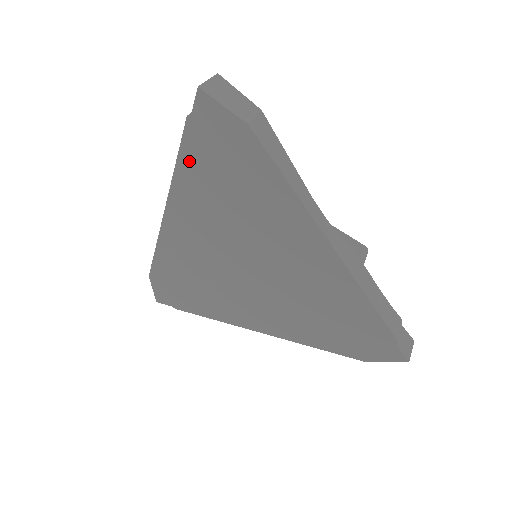
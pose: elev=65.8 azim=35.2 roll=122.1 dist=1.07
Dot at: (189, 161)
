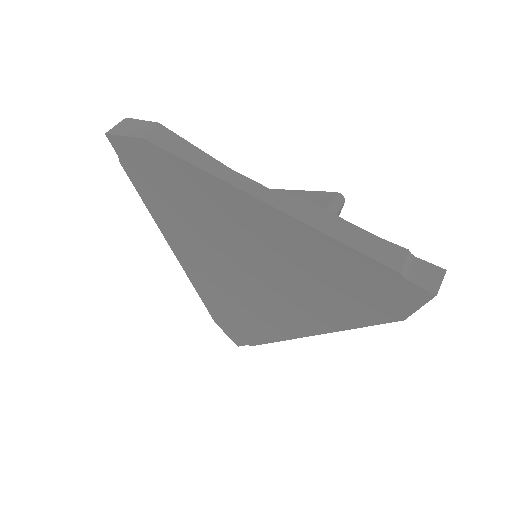
Dot at: (148, 197)
